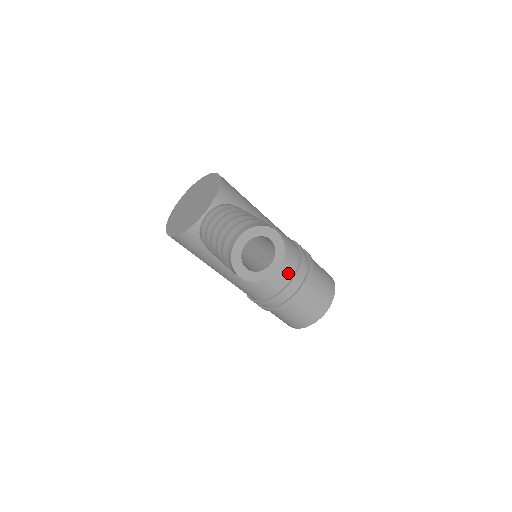
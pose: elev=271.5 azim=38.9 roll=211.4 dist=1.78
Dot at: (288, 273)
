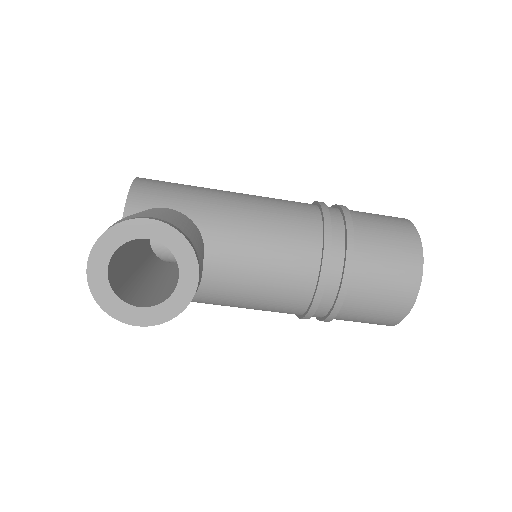
Dot at: (309, 257)
